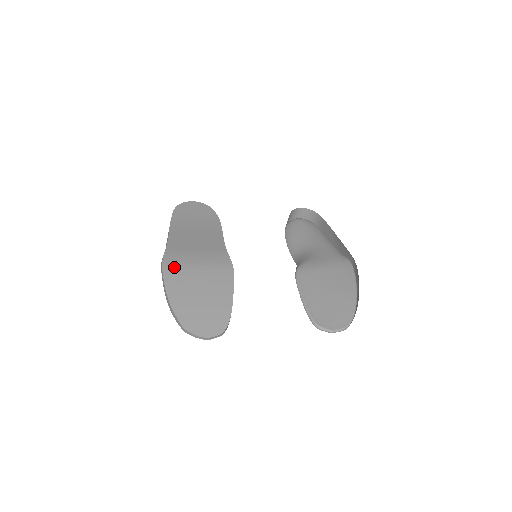
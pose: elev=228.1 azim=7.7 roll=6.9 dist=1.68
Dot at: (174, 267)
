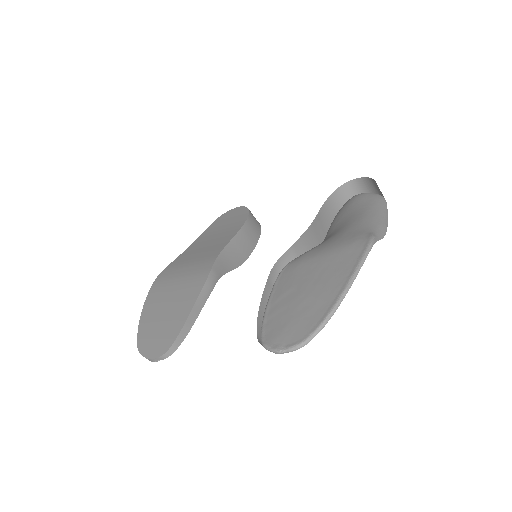
Dot at: (161, 282)
